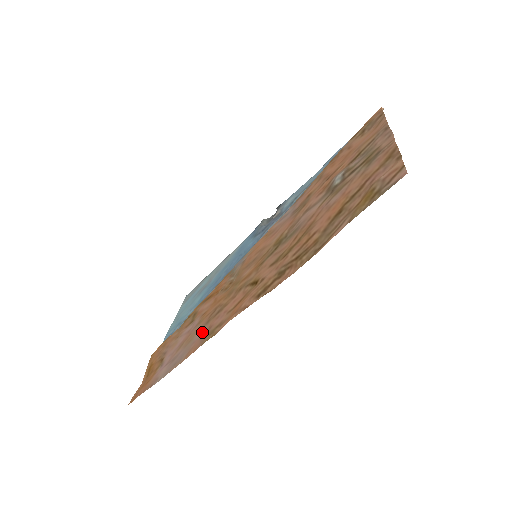
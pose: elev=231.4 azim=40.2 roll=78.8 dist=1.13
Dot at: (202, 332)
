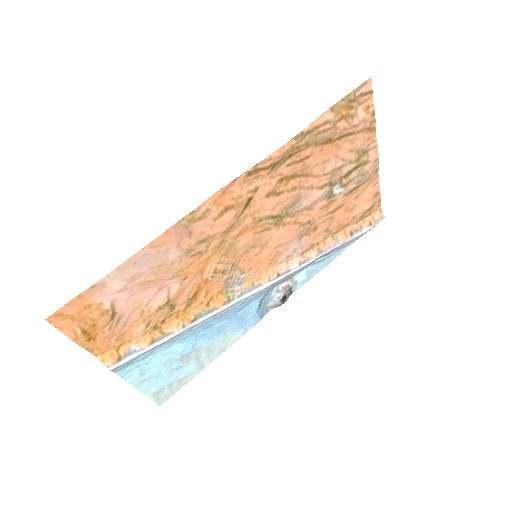
Dot at: (179, 246)
